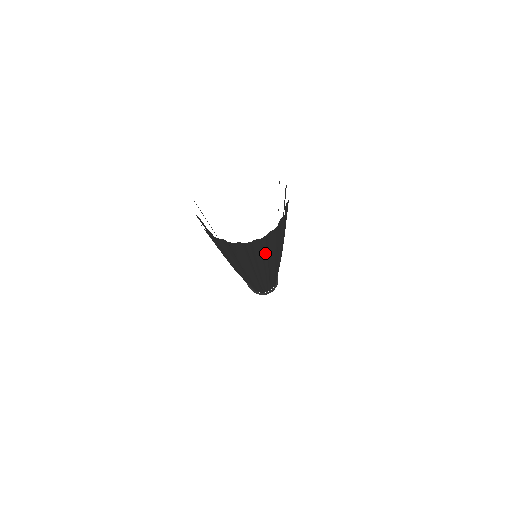
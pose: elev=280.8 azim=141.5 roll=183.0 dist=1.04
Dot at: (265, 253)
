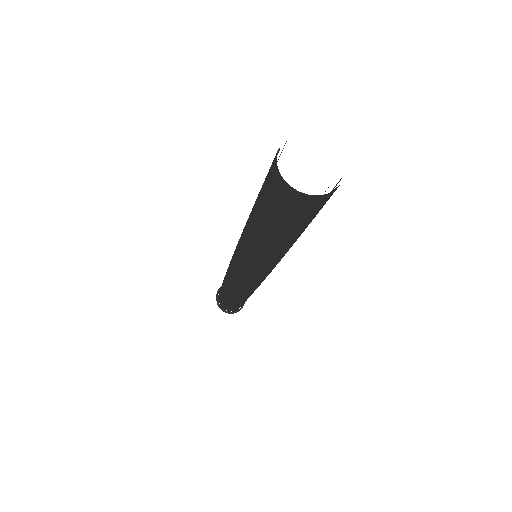
Dot at: (291, 224)
